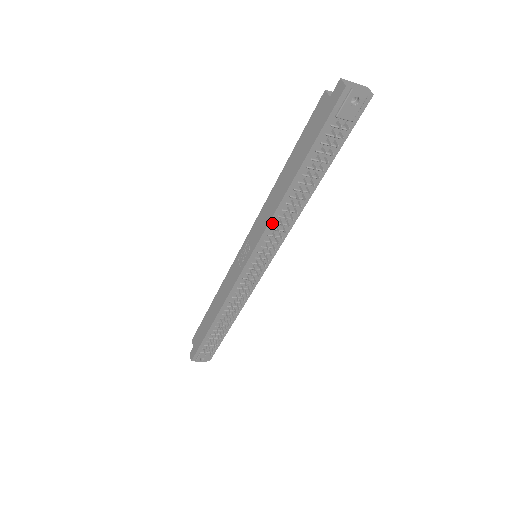
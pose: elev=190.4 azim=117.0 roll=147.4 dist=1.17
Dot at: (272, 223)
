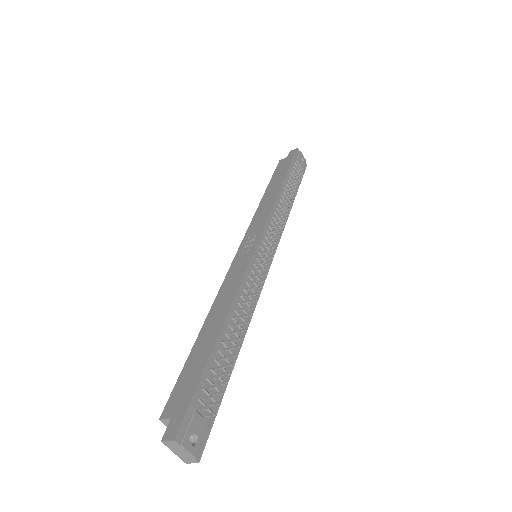
Dot at: (273, 212)
